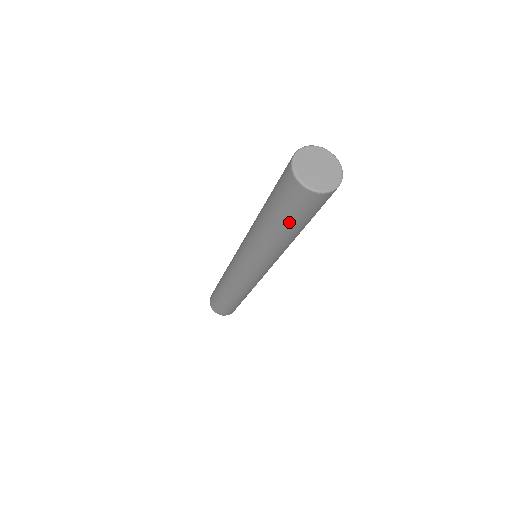
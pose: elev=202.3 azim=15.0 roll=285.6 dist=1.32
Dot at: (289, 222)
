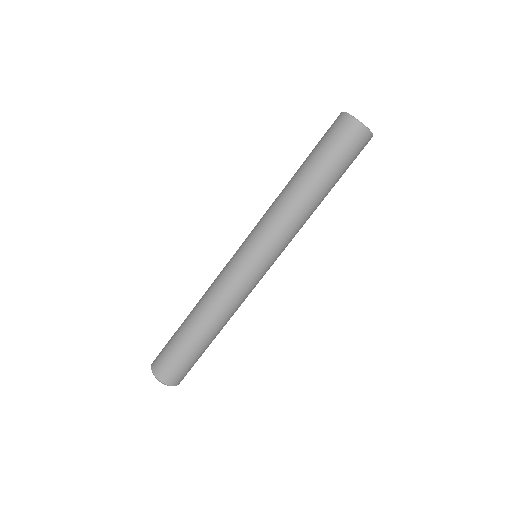
Dot at: (329, 167)
